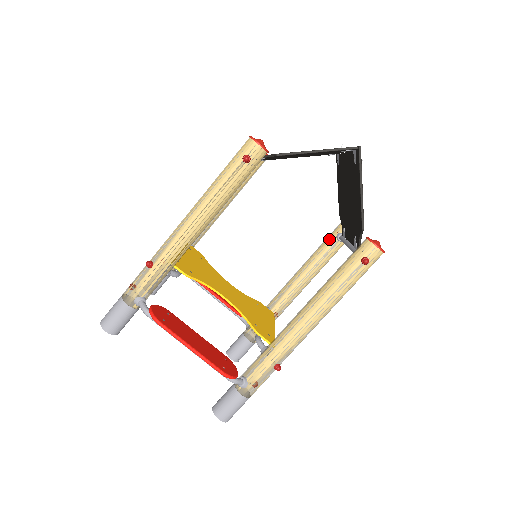
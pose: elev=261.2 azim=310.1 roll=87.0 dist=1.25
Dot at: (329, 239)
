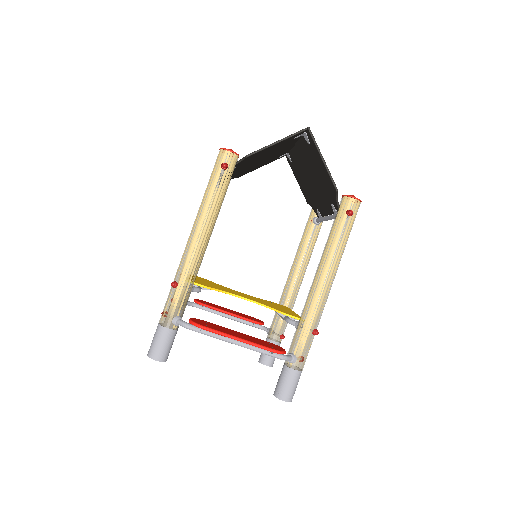
Dot at: (308, 226)
